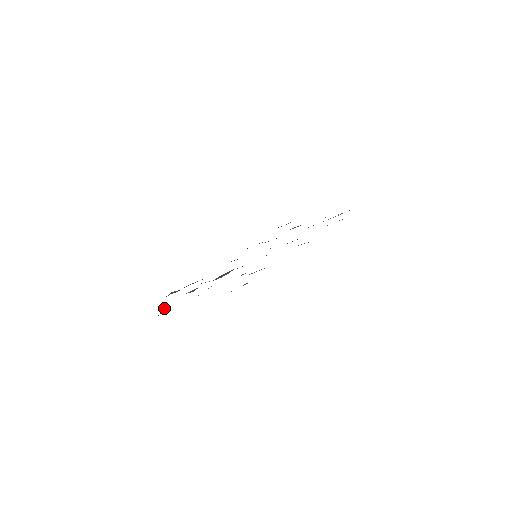
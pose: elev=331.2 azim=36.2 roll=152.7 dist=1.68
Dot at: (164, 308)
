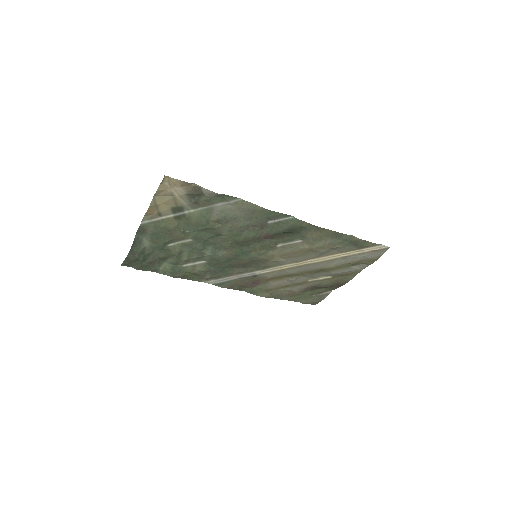
Dot at: (142, 246)
